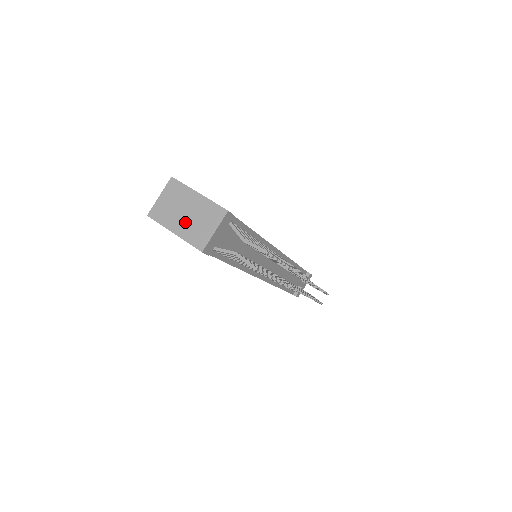
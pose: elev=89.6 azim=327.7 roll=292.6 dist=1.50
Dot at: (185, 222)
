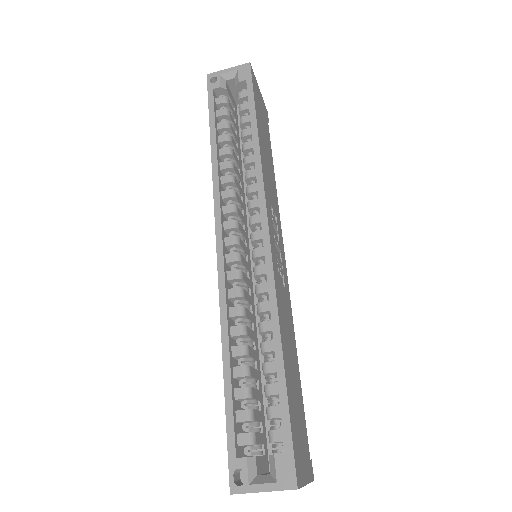
Dot at: occluded
